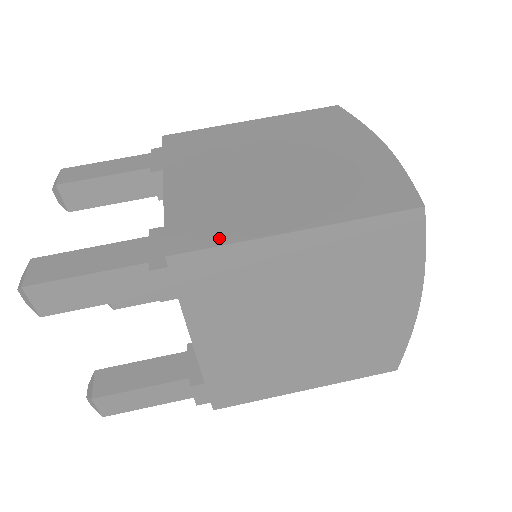
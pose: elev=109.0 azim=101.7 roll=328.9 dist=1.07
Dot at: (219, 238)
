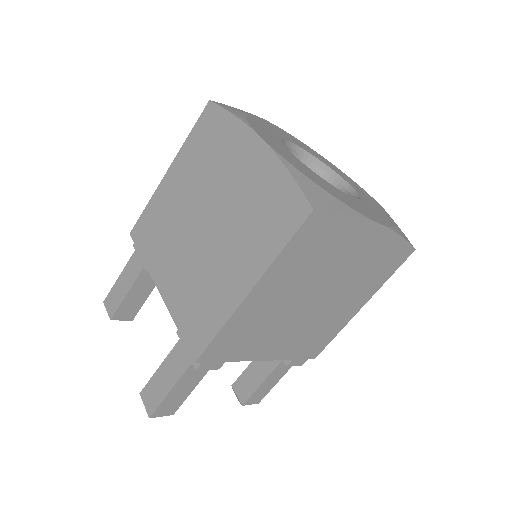
Dot at: (212, 328)
